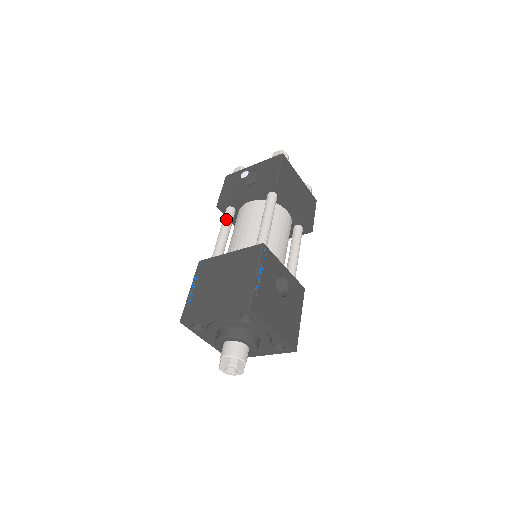
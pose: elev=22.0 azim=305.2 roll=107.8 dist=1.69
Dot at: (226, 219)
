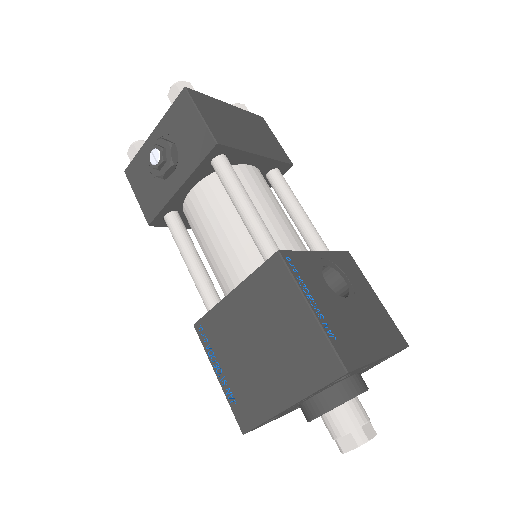
Dot at: (178, 236)
